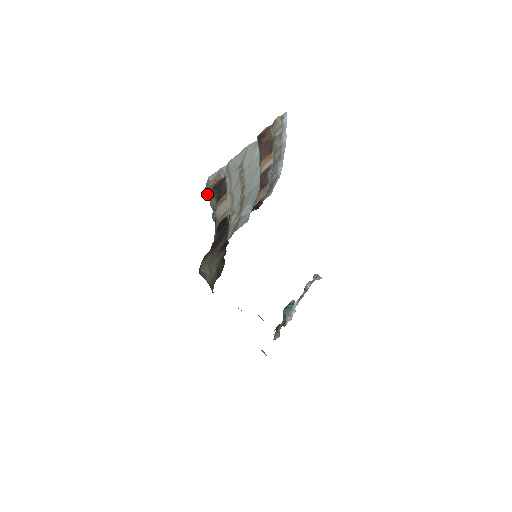
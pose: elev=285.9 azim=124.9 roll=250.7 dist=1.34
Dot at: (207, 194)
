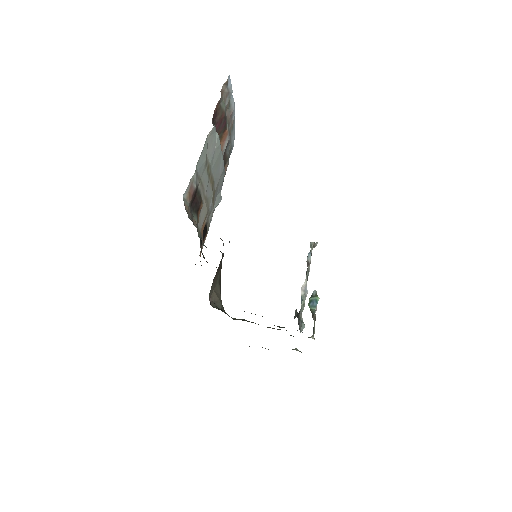
Dot at: (188, 216)
